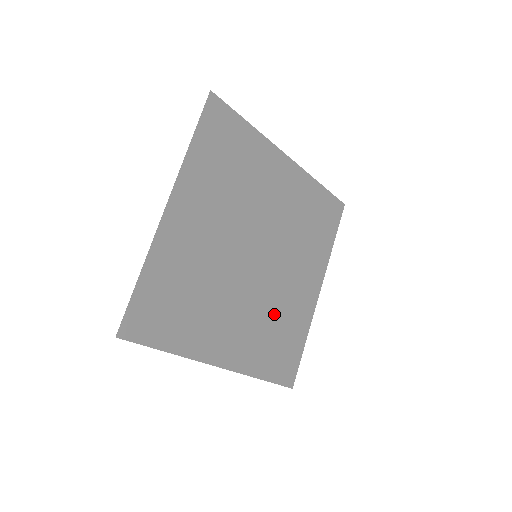
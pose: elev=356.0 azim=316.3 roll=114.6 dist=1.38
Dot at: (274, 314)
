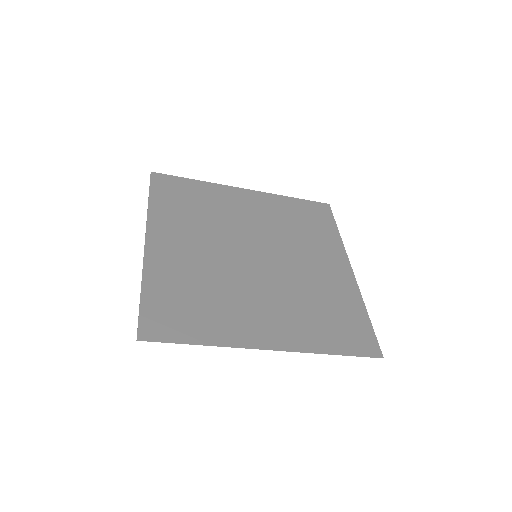
Dot at: (216, 288)
